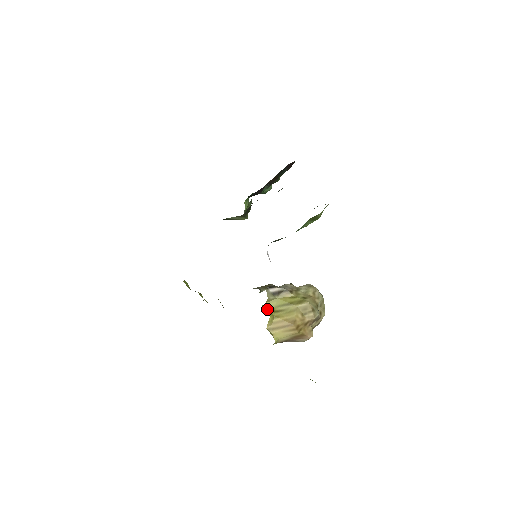
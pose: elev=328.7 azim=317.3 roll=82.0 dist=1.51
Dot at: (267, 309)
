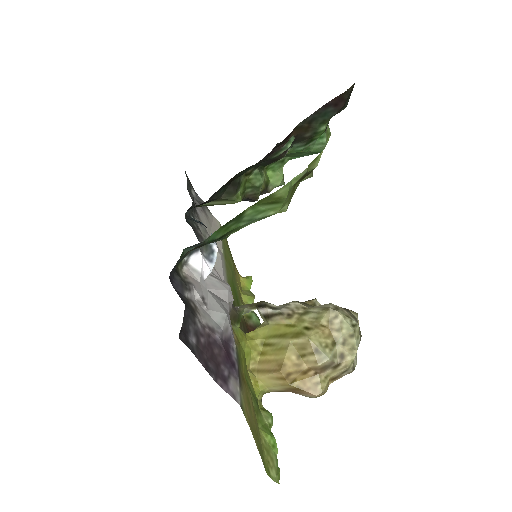
Dot at: (247, 340)
